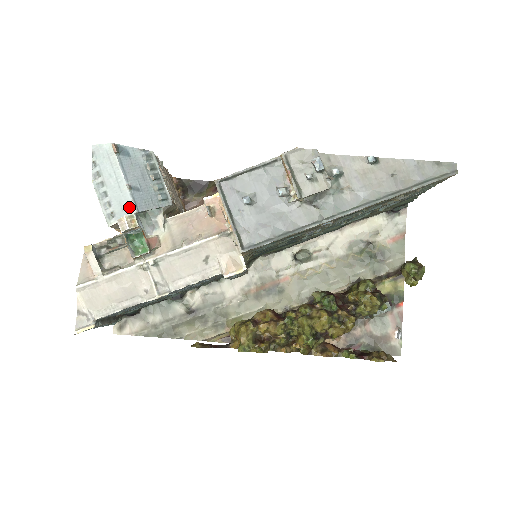
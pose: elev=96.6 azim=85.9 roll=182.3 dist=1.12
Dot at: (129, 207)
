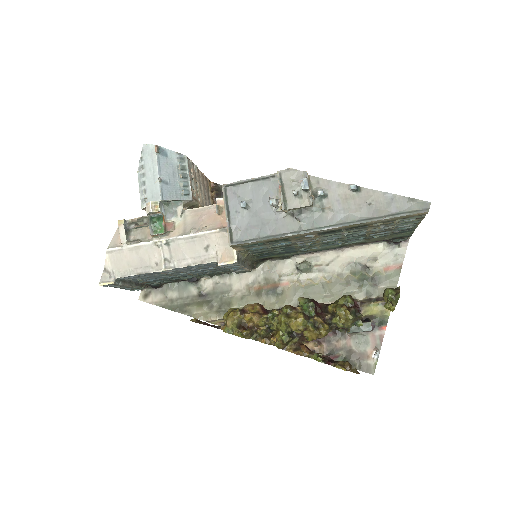
Dot at: (157, 196)
